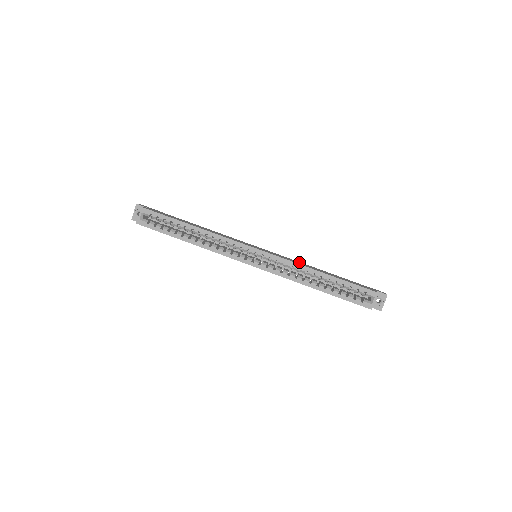
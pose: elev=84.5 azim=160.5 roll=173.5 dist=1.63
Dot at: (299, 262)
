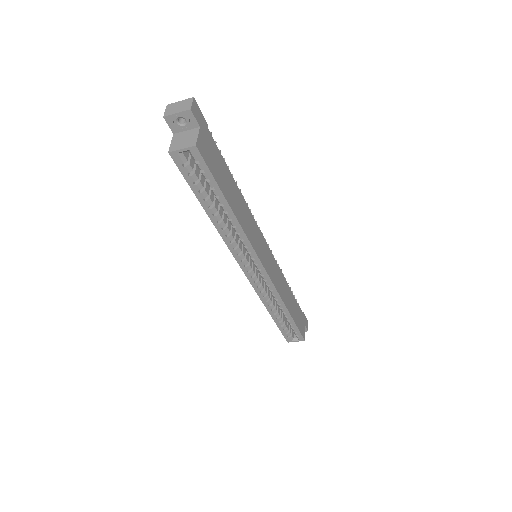
Dot at: (282, 278)
